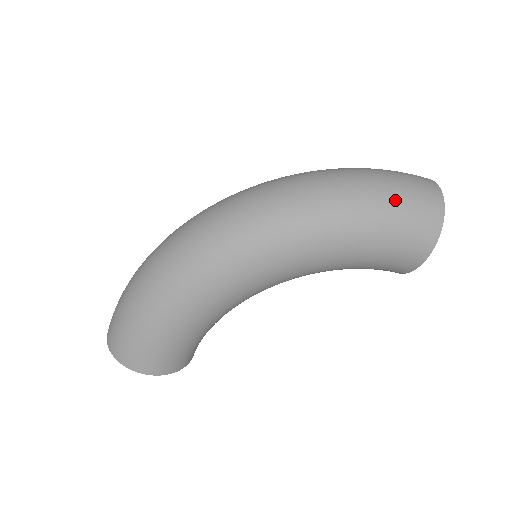
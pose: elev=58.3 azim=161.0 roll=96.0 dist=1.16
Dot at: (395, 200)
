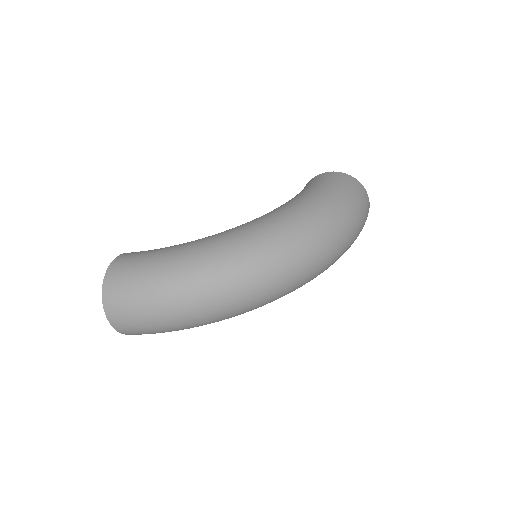
Dot at: occluded
